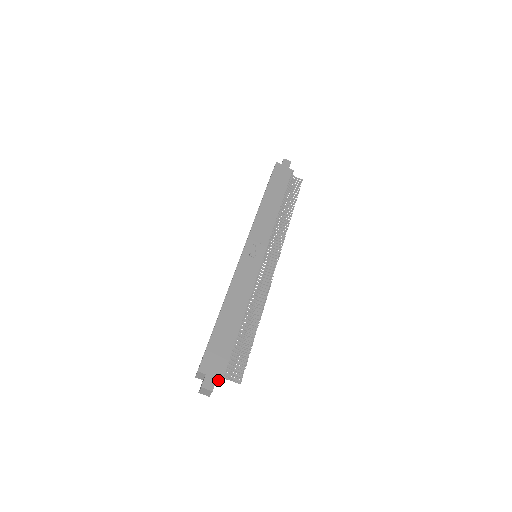
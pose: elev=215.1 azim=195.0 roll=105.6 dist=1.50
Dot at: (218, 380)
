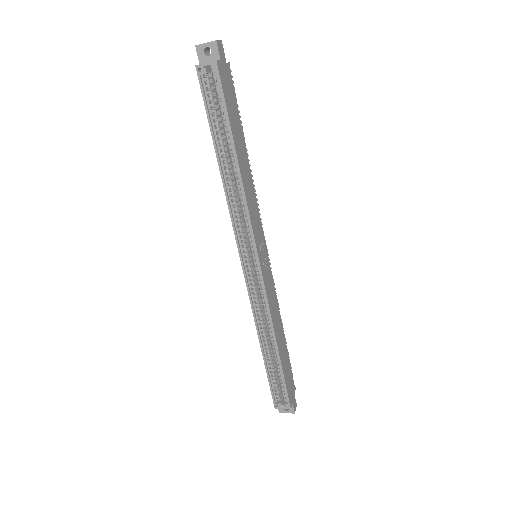
Dot at: occluded
